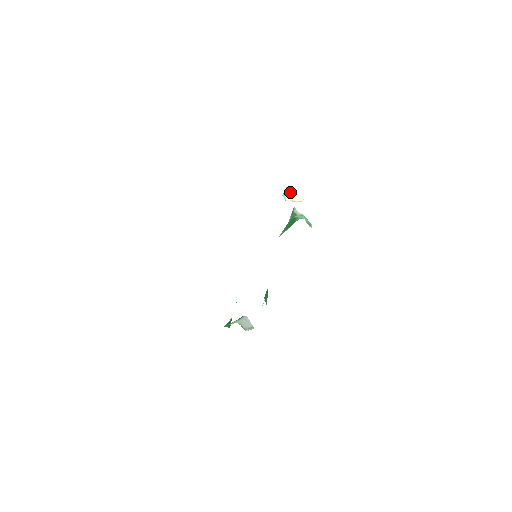
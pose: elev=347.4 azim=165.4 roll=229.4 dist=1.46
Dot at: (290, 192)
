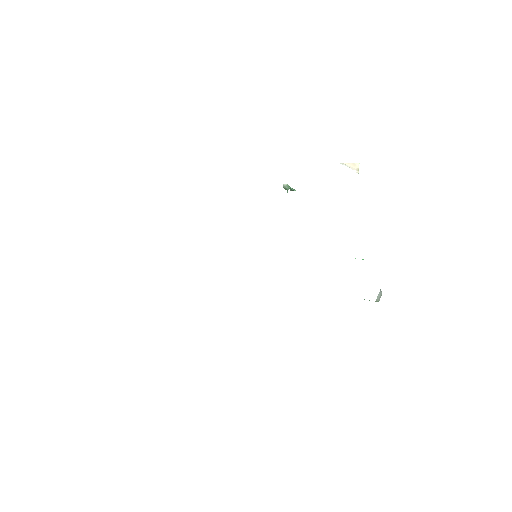
Dot at: (345, 165)
